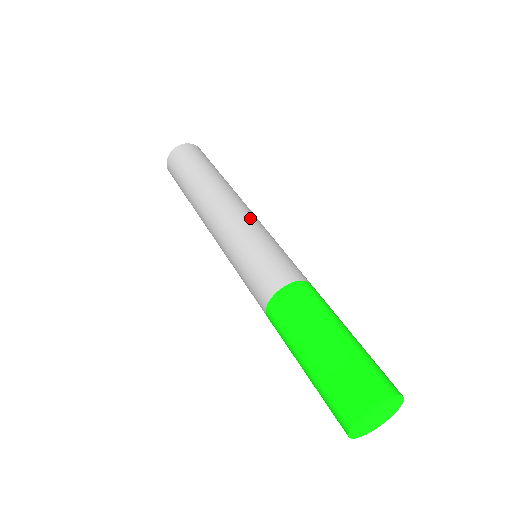
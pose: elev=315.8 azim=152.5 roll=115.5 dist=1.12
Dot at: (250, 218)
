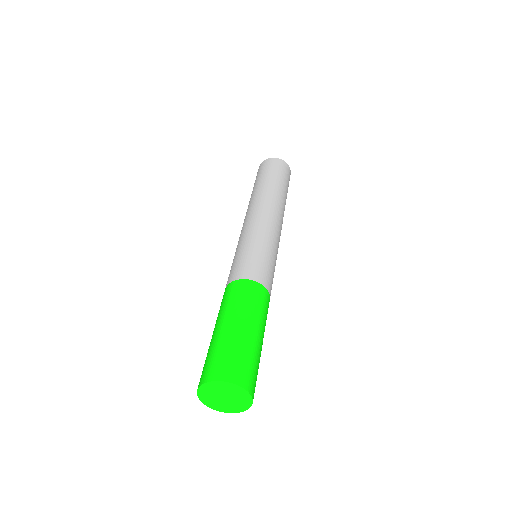
Dot at: (252, 224)
